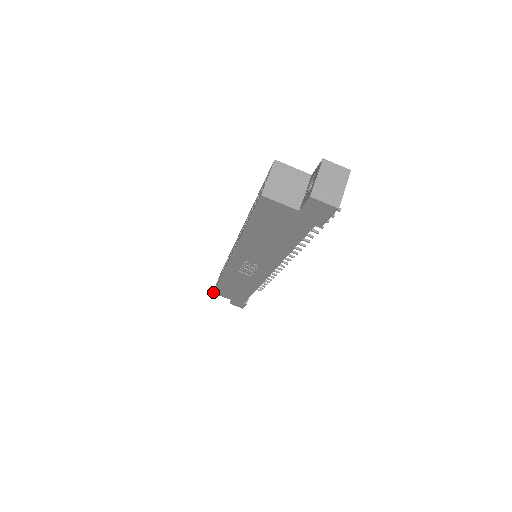
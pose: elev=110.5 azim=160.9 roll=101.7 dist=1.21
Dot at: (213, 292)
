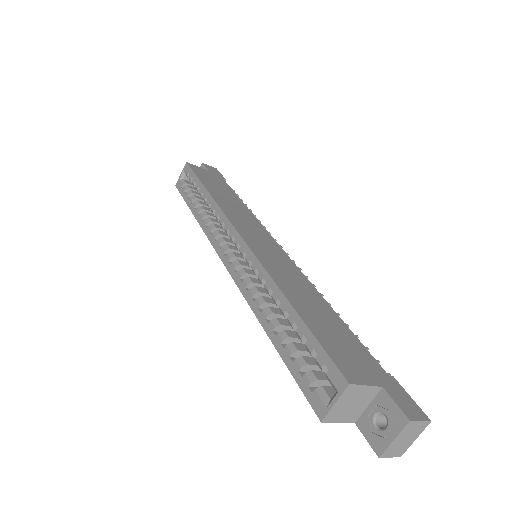
Dot at: (176, 187)
